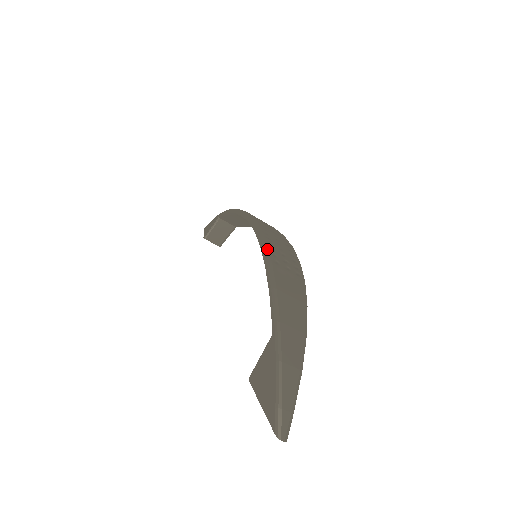
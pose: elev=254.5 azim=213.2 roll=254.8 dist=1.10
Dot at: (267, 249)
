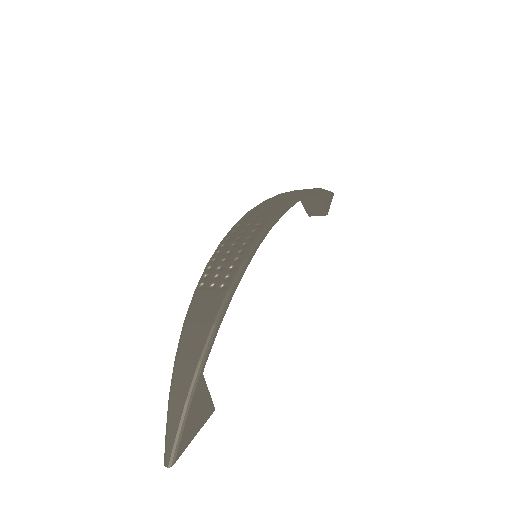
Dot at: (203, 273)
